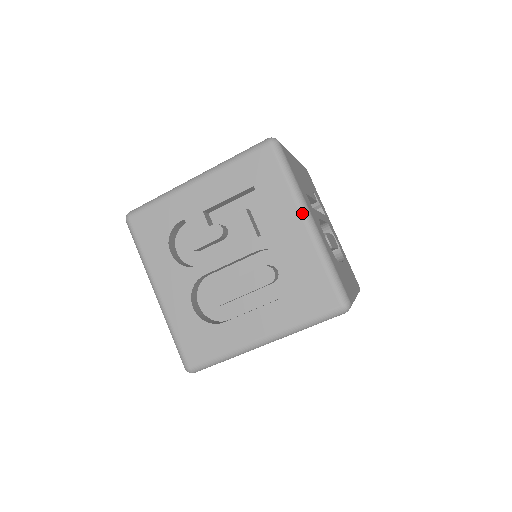
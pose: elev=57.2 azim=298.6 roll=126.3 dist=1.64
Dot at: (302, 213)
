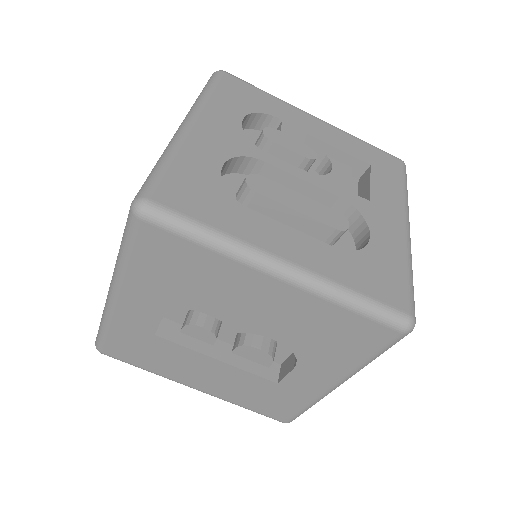
Dot at: (407, 217)
